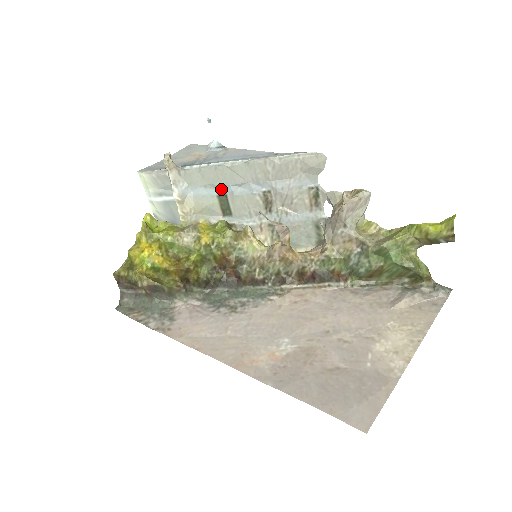
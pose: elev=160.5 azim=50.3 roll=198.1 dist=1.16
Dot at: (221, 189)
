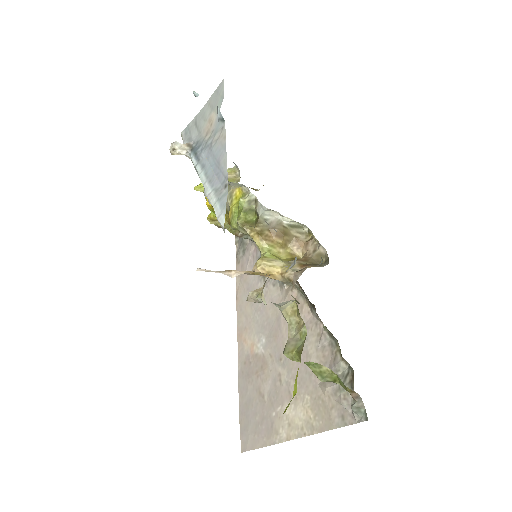
Dot at: occluded
